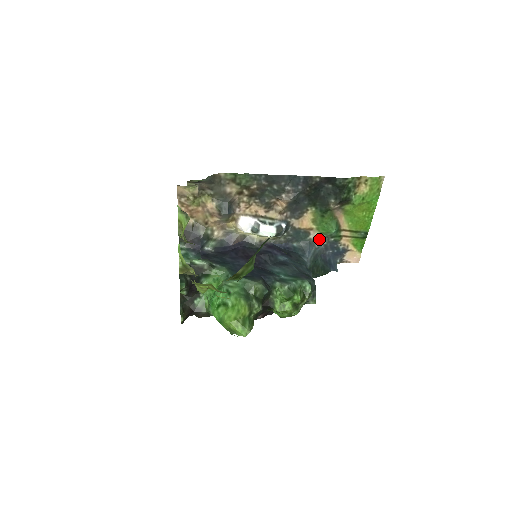
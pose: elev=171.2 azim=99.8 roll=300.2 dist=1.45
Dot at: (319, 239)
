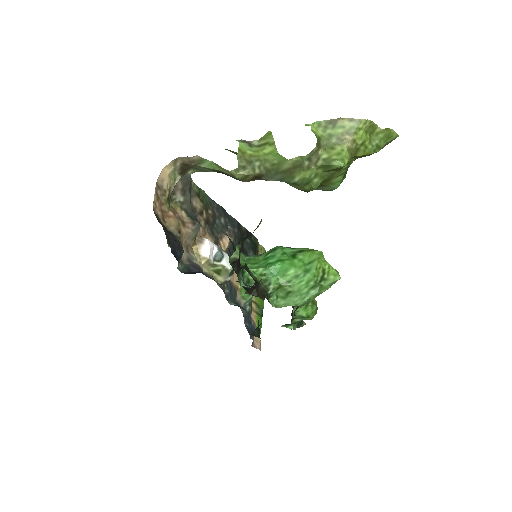
Dot at: (241, 305)
